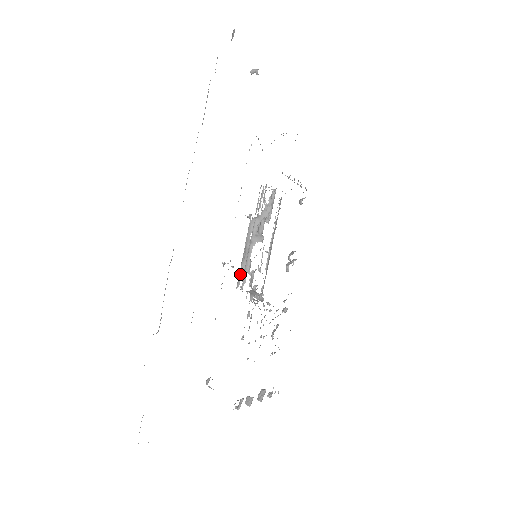
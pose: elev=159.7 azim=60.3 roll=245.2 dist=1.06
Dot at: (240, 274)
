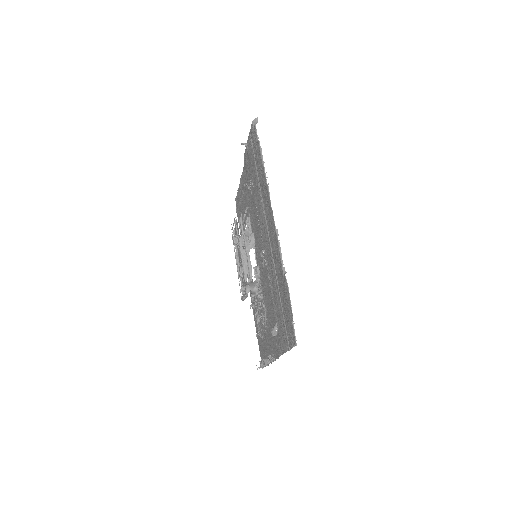
Dot at: (245, 272)
